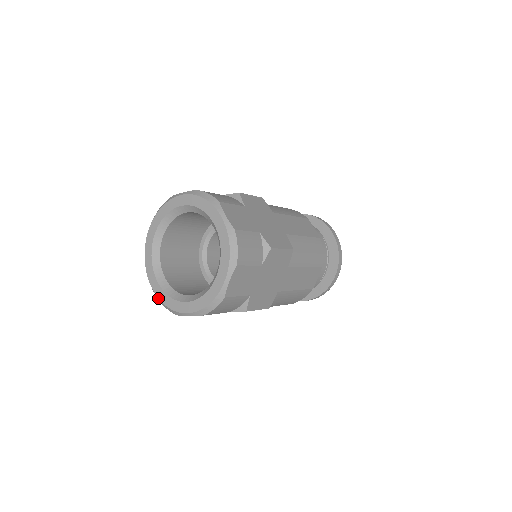
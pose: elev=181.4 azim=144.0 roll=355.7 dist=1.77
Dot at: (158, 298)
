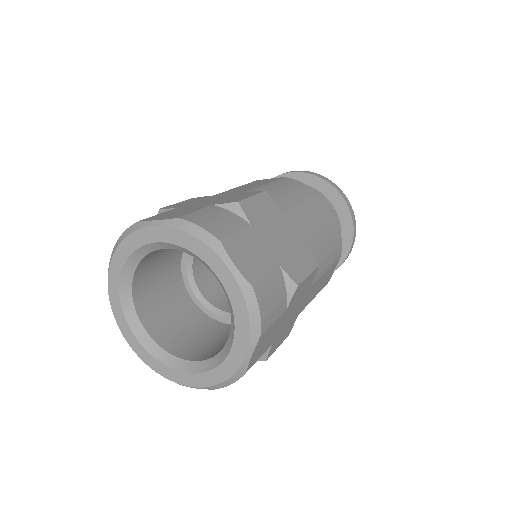
Dot at: (108, 290)
